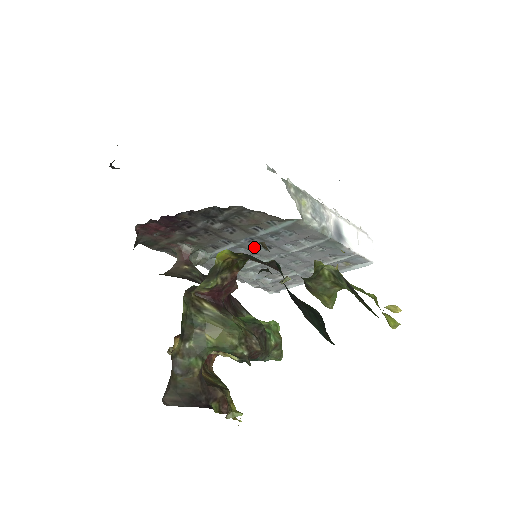
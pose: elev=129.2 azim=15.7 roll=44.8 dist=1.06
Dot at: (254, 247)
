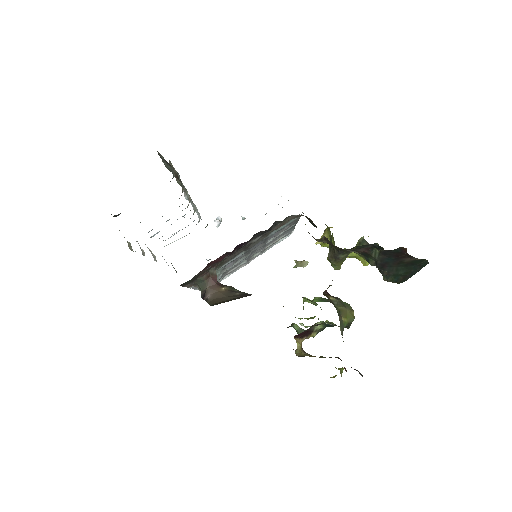
Dot at: (251, 249)
